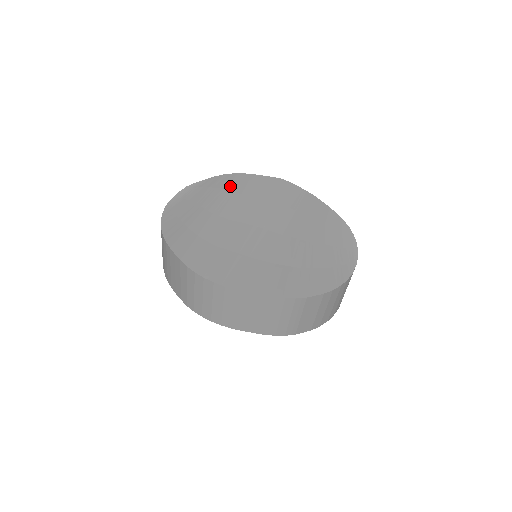
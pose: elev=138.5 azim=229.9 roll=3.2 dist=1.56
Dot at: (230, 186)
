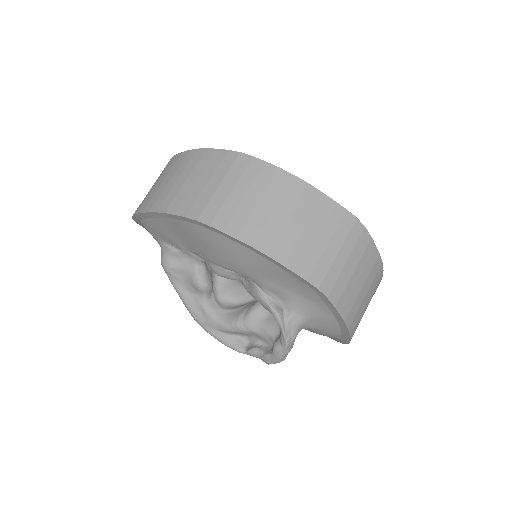
Dot at: occluded
